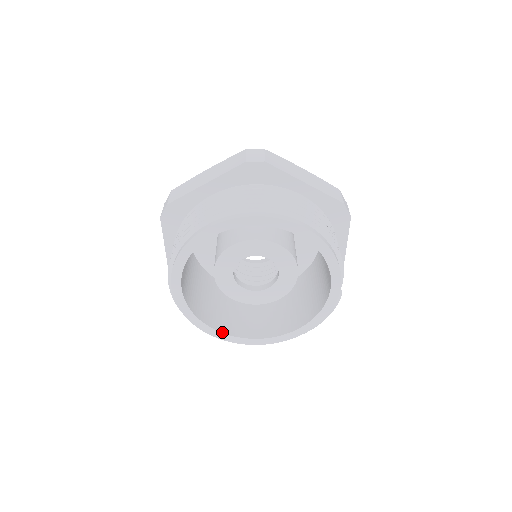
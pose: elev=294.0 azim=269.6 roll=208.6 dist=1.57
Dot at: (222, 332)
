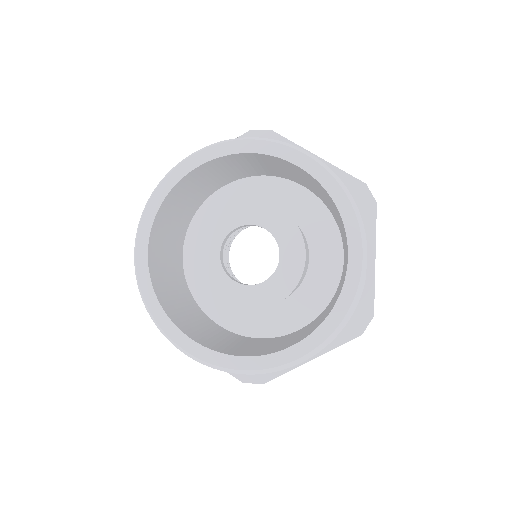
Dot at: (193, 339)
